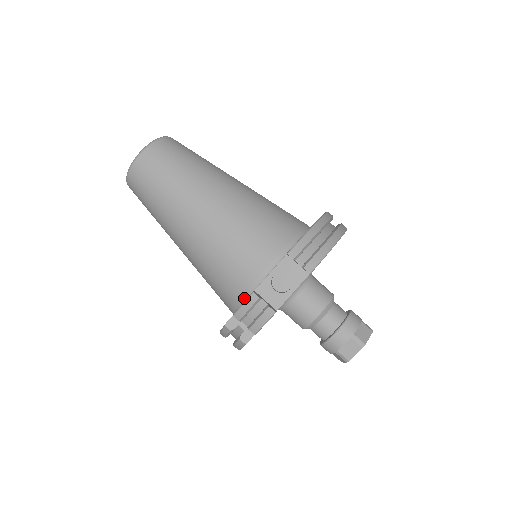
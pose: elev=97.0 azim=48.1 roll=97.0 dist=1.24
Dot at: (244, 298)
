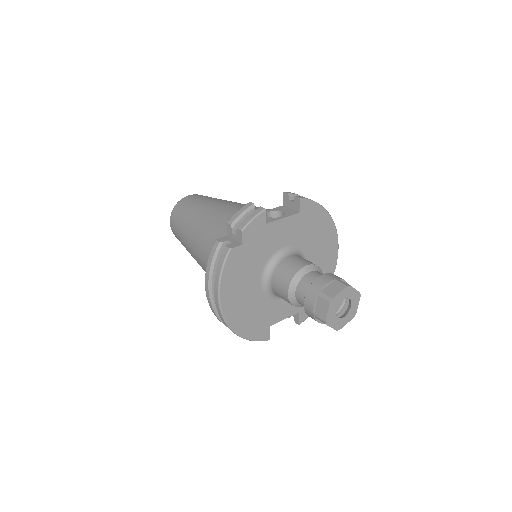
Dot at: occluded
